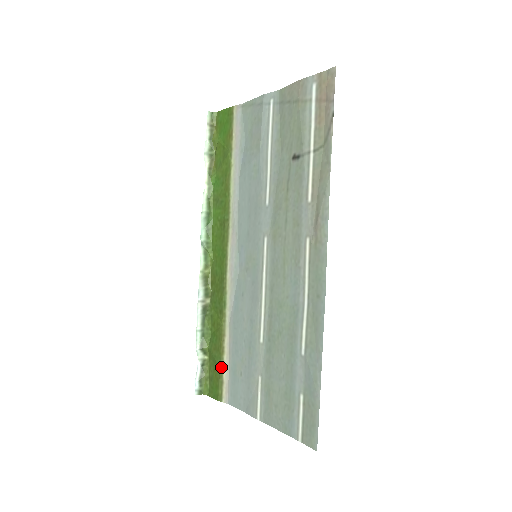
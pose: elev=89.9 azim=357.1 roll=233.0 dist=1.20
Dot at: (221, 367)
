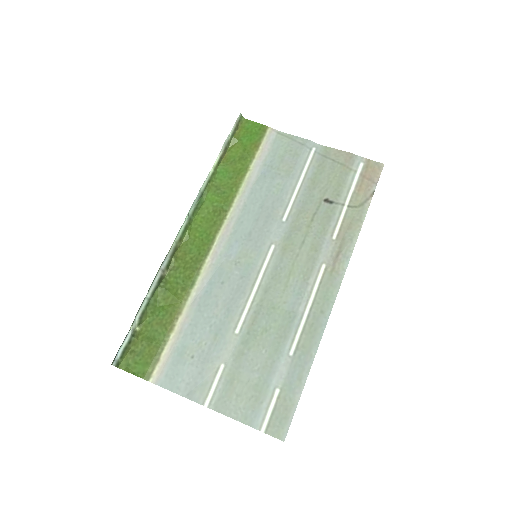
Dot at: (163, 344)
